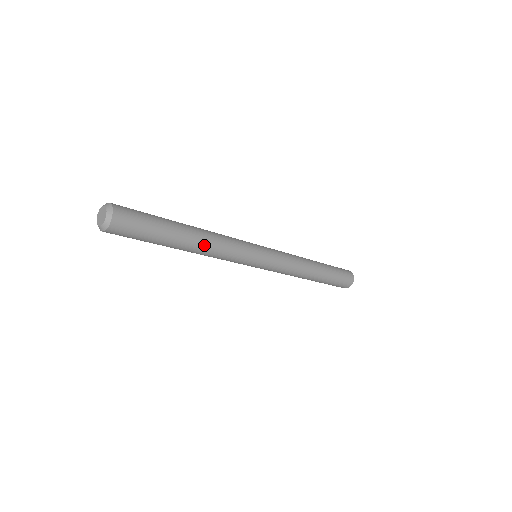
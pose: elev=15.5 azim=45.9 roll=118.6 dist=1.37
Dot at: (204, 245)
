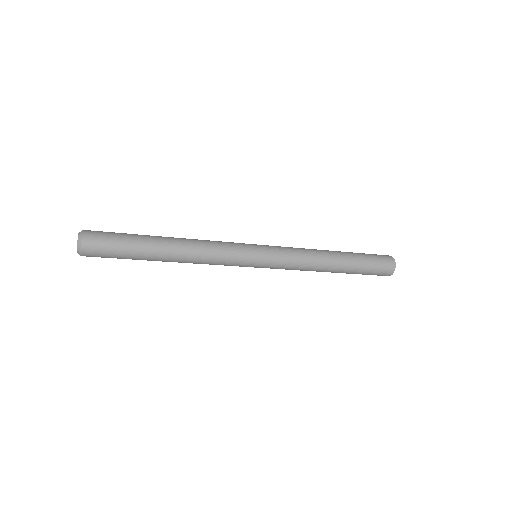
Dot at: (185, 247)
